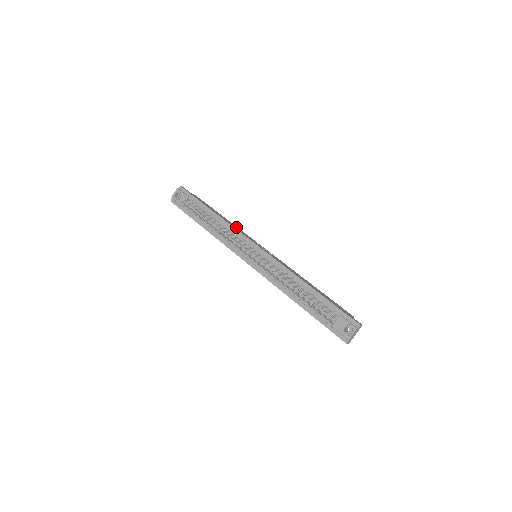
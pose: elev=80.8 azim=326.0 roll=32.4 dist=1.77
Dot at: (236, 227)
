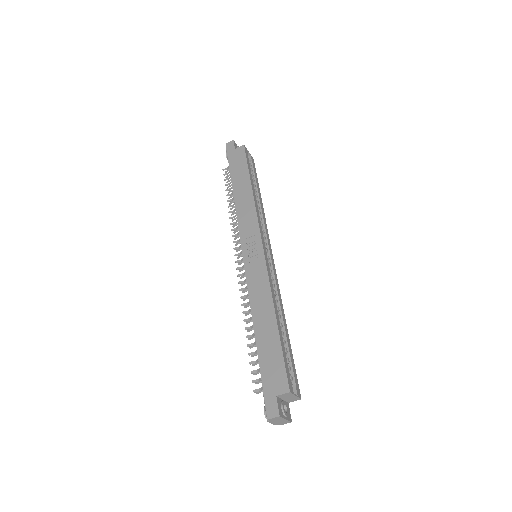
Dot at: (248, 207)
